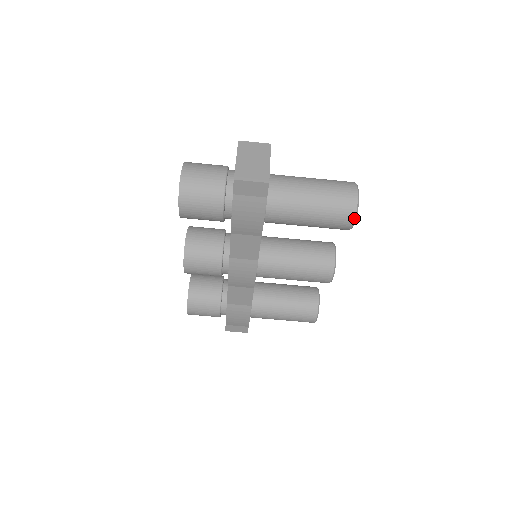
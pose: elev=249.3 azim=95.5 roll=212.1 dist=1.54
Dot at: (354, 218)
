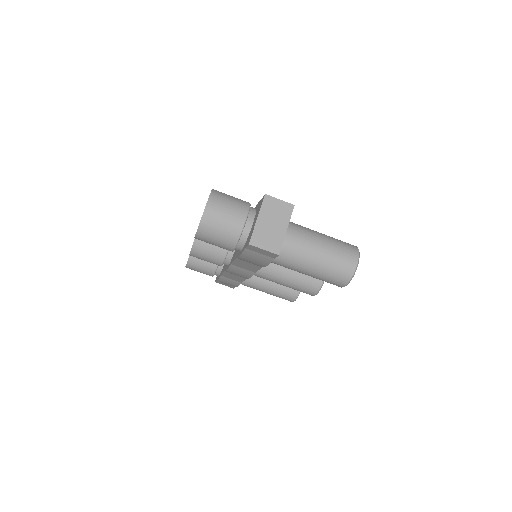
Dot at: (345, 285)
